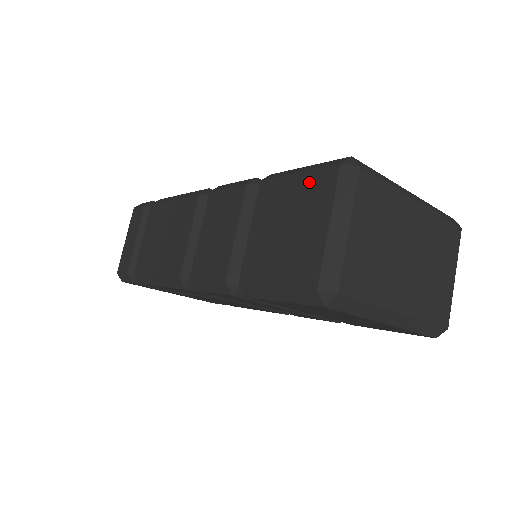
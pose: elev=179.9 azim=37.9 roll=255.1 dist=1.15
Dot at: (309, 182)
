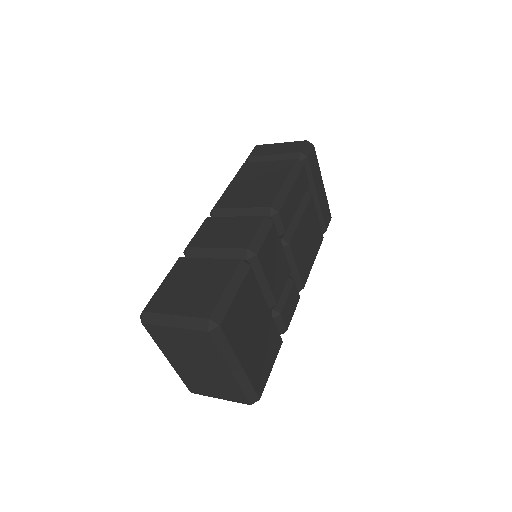
Dot at: (212, 298)
